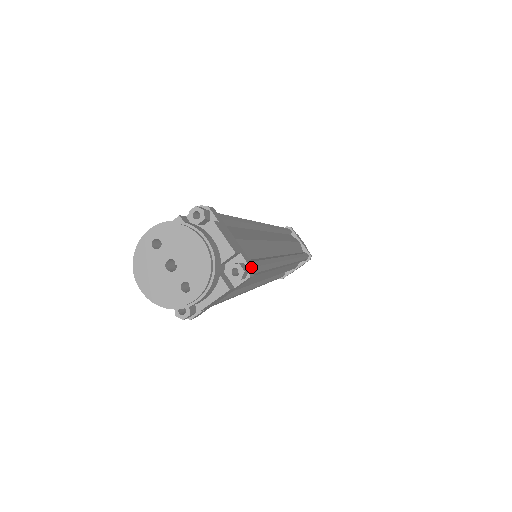
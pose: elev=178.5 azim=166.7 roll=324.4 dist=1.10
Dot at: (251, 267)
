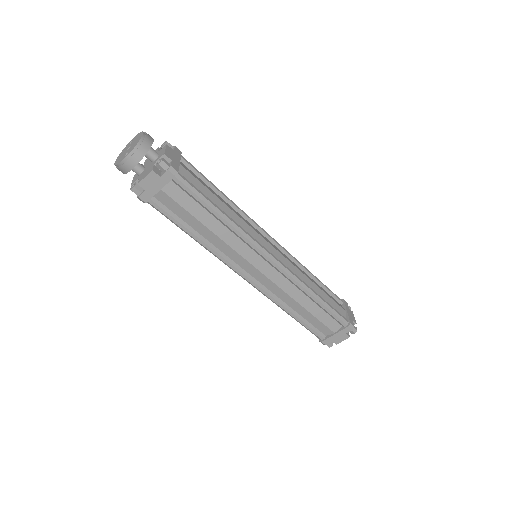
Dot at: (172, 167)
